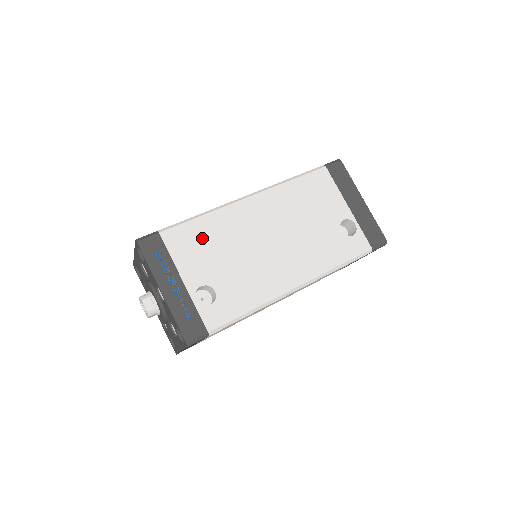
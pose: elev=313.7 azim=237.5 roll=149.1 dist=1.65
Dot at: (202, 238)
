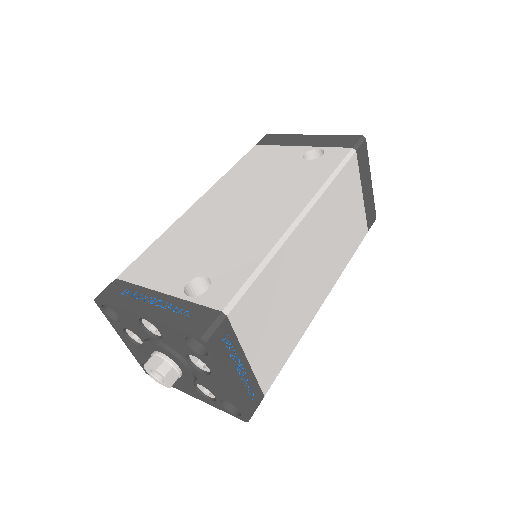
Dot at: (165, 253)
